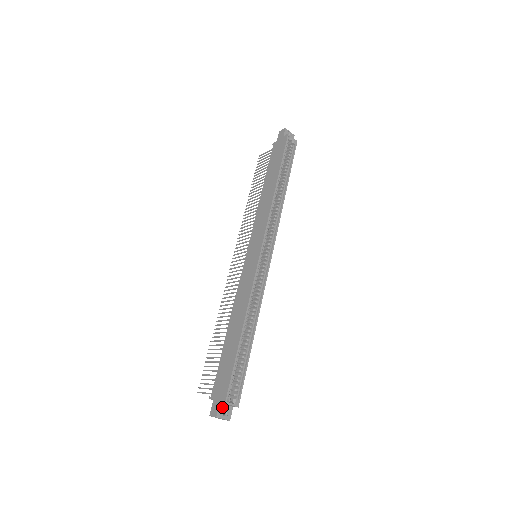
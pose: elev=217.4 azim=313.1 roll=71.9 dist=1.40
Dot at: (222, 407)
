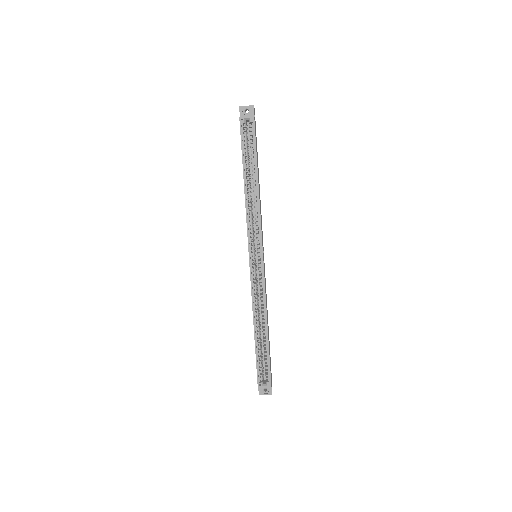
Dot at: occluded
